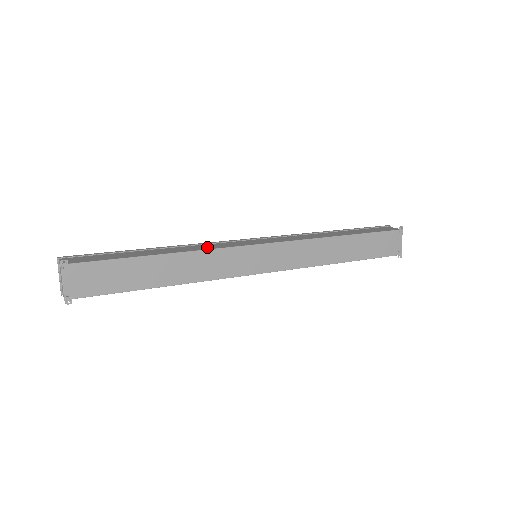
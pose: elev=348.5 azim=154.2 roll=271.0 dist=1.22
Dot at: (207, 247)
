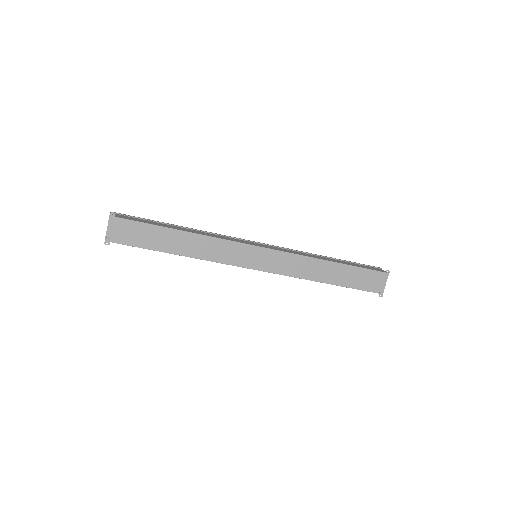
Dot at: (218, 236)
